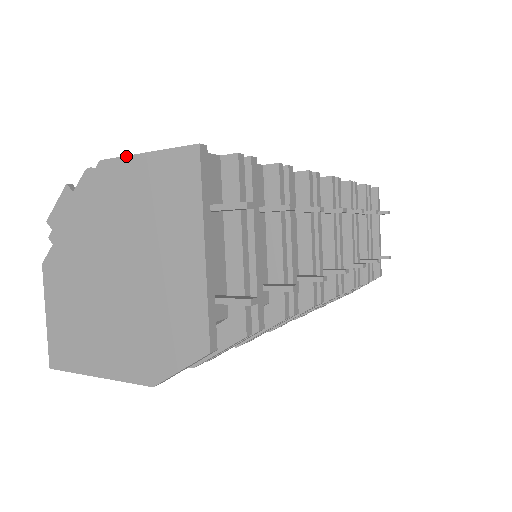
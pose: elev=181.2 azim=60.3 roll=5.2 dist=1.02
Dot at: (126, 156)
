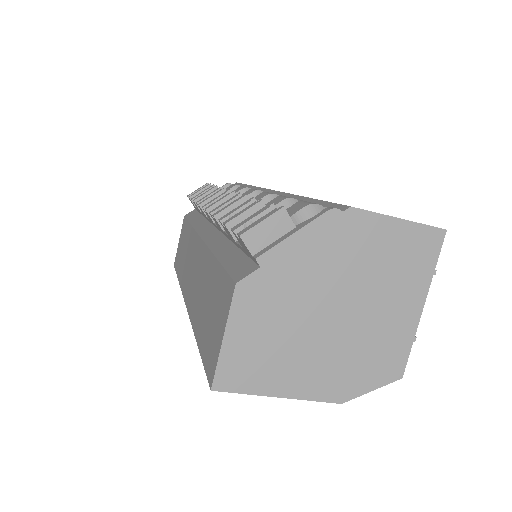
Dot at: (381, 214)
